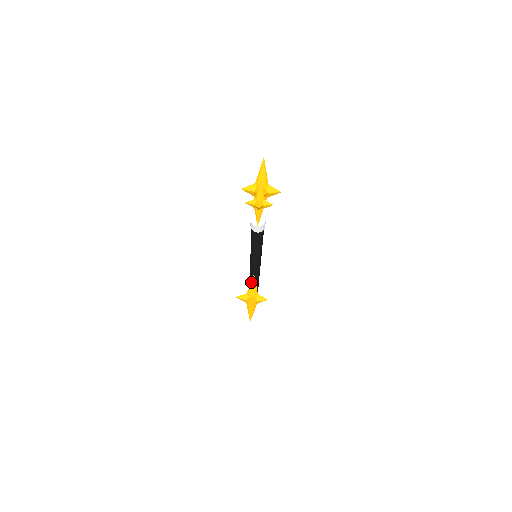
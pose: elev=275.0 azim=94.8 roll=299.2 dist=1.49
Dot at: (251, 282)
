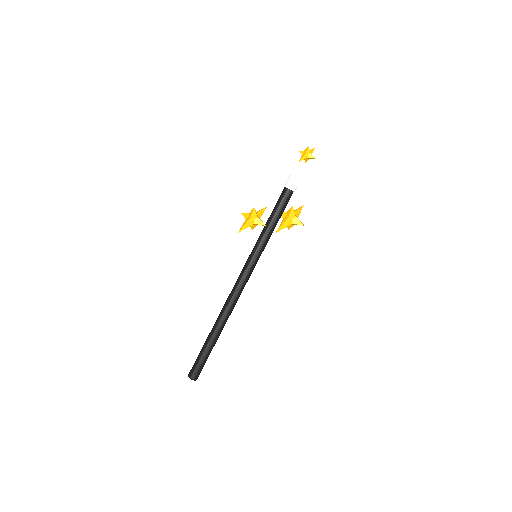
Dot at: (261, 209)
